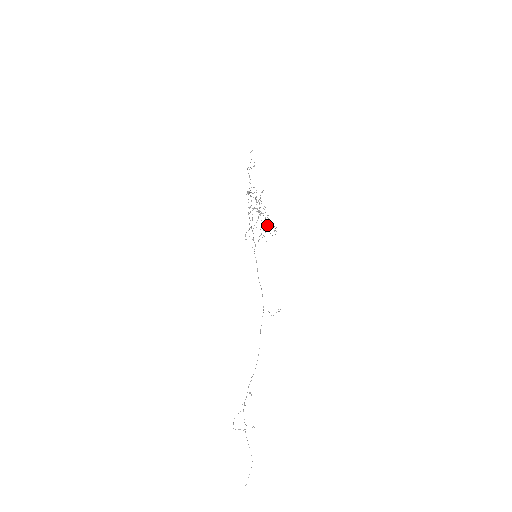
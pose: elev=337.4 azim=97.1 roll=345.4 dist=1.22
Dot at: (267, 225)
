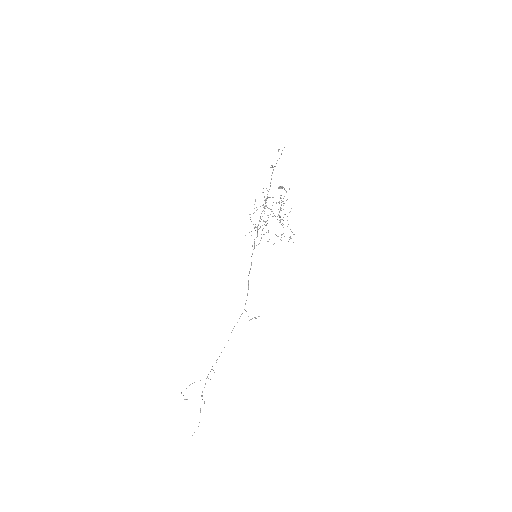
Dot at: occluded
